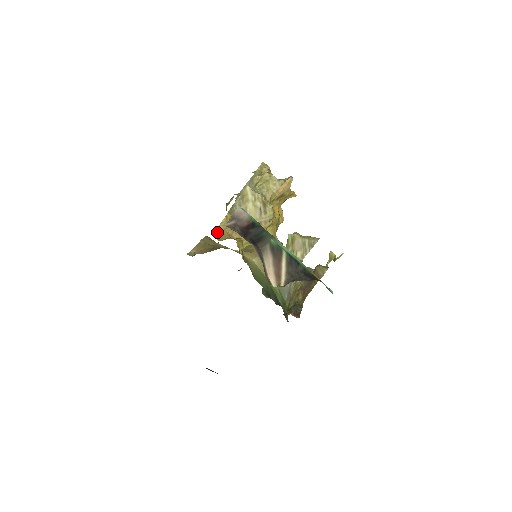
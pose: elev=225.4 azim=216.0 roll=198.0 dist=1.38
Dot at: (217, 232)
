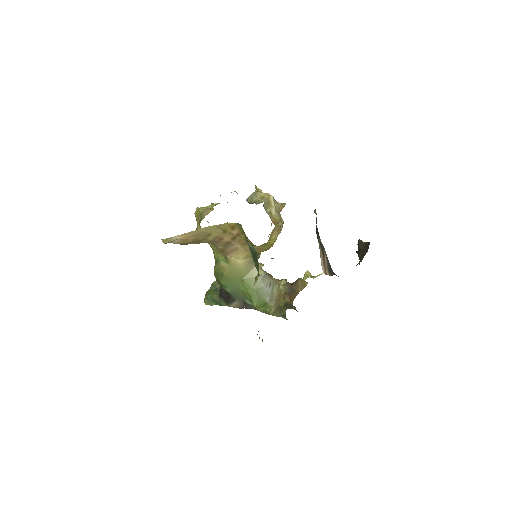
Dot at: (271, 219)
